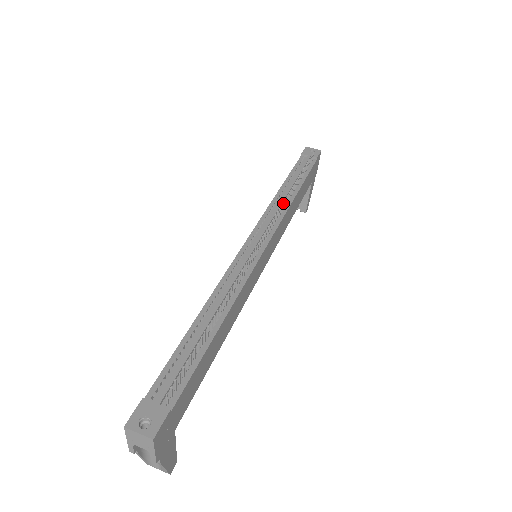
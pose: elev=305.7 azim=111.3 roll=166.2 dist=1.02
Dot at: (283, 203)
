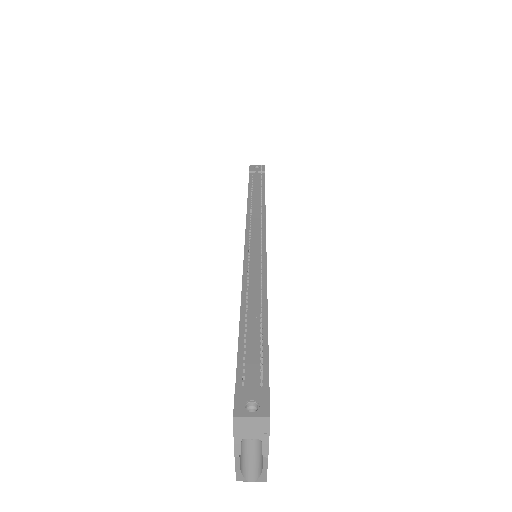
Dot at: occluded
